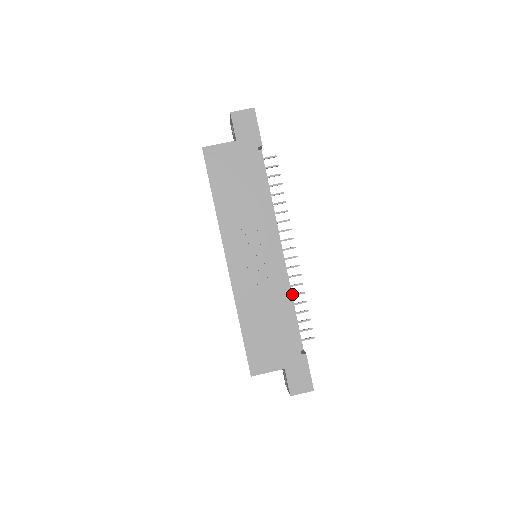
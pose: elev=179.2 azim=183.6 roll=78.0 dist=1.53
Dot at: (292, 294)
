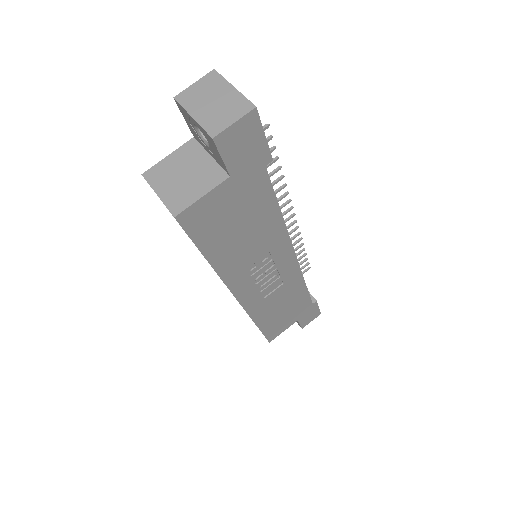
Dot at: occluded
